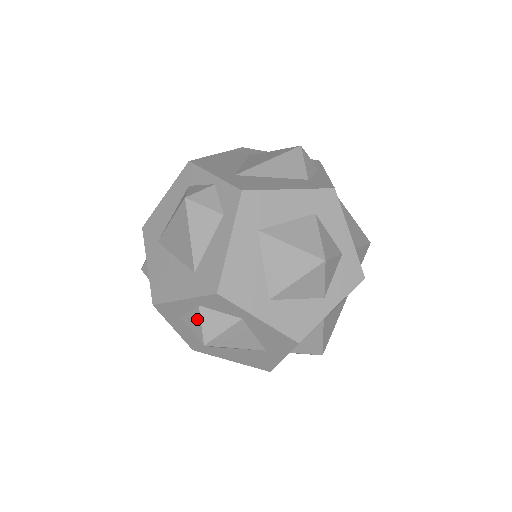
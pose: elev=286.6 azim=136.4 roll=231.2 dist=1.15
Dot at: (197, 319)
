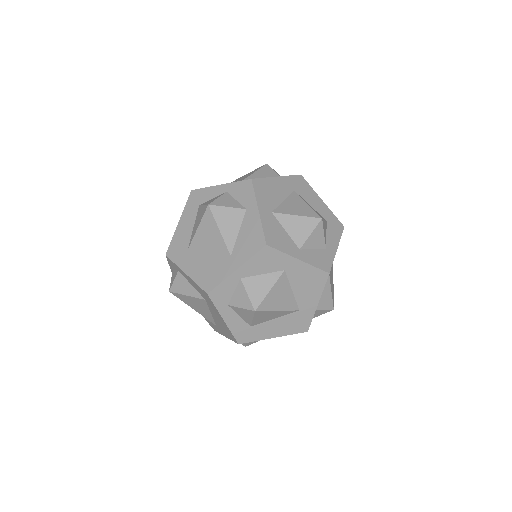
Dot at: (217, 197)
